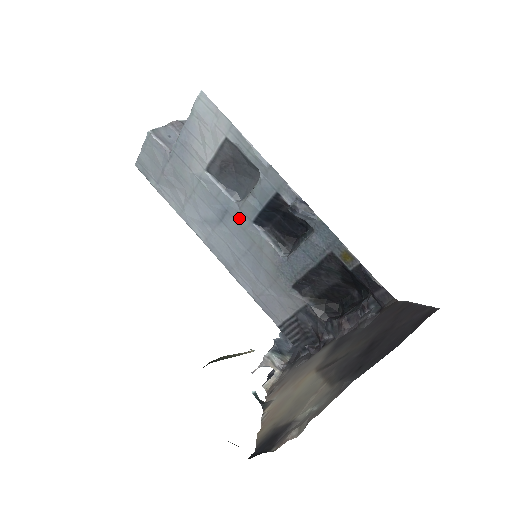
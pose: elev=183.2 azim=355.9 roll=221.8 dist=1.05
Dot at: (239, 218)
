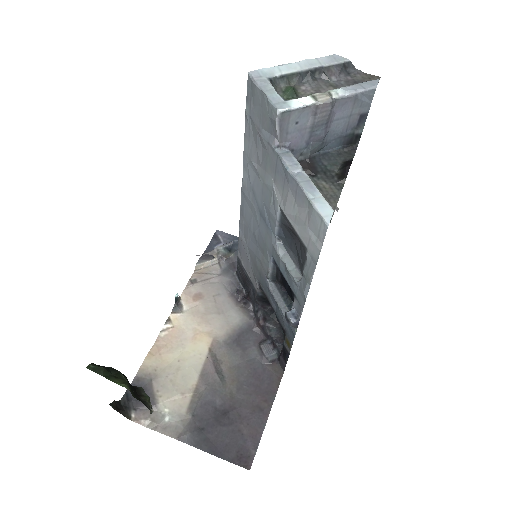
Dot at: (269, 241)
